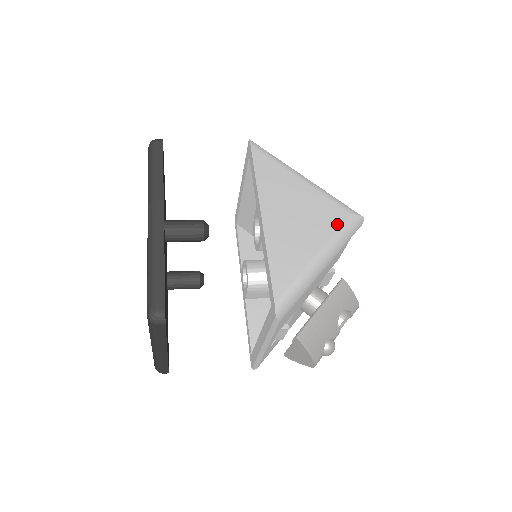
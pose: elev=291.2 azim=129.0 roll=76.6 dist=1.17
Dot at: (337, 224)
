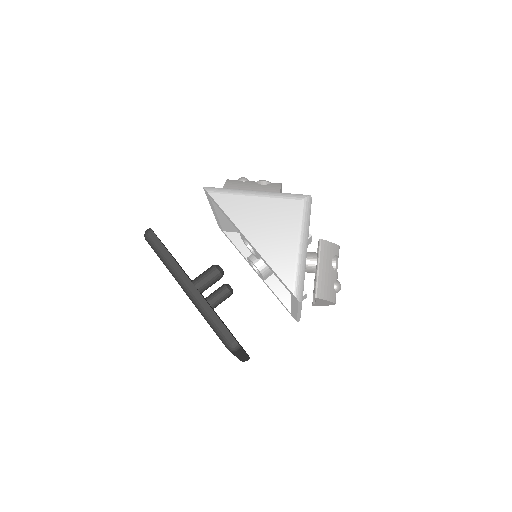
Dot at: (297, 214)
